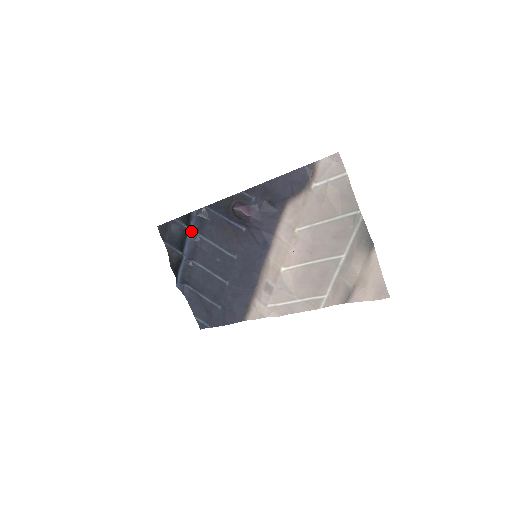
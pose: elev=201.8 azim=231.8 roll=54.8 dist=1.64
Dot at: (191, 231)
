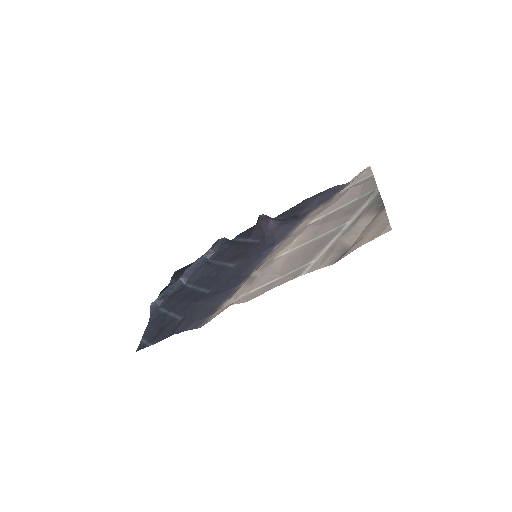
Dot at: (206, 254)
